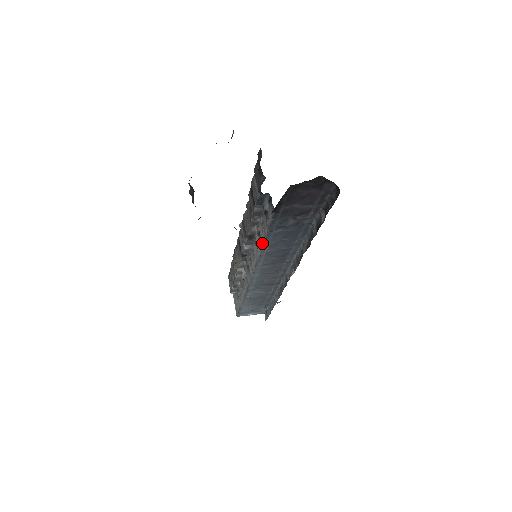
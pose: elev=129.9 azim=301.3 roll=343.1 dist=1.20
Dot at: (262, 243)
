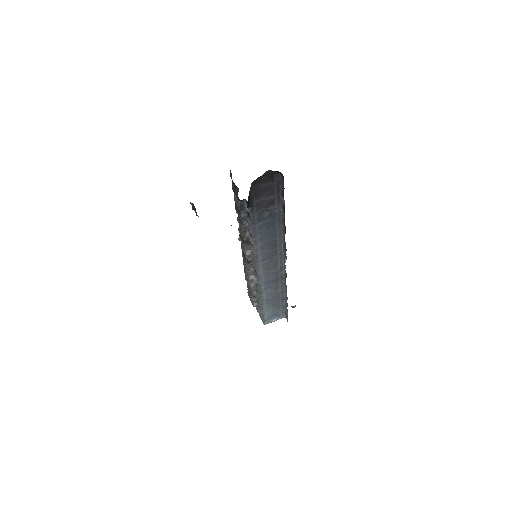
Dot at: (254, 239)
